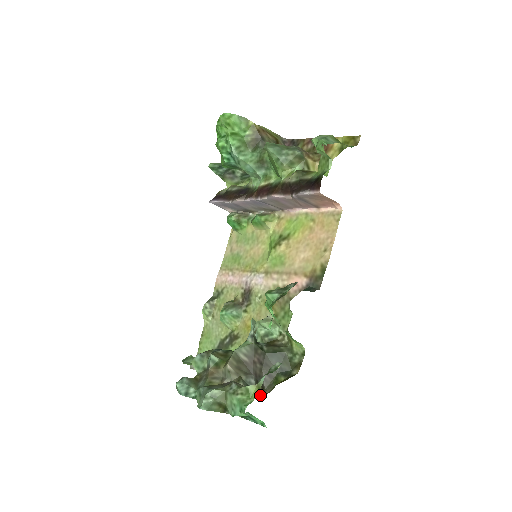
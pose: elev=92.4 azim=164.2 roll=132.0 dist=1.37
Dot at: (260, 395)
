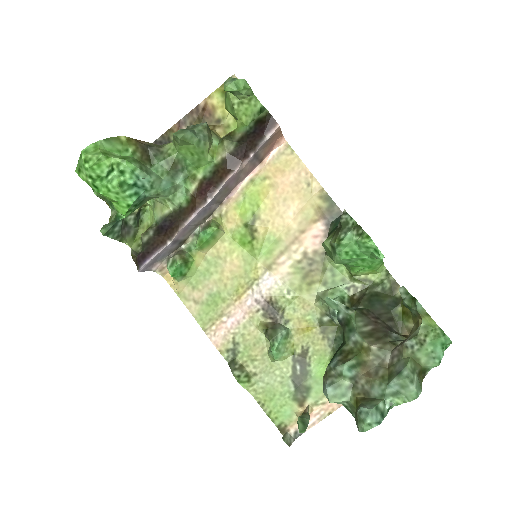
Dot at: occluded
